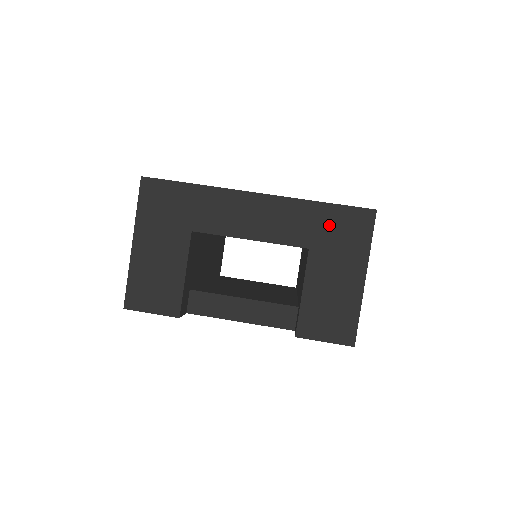
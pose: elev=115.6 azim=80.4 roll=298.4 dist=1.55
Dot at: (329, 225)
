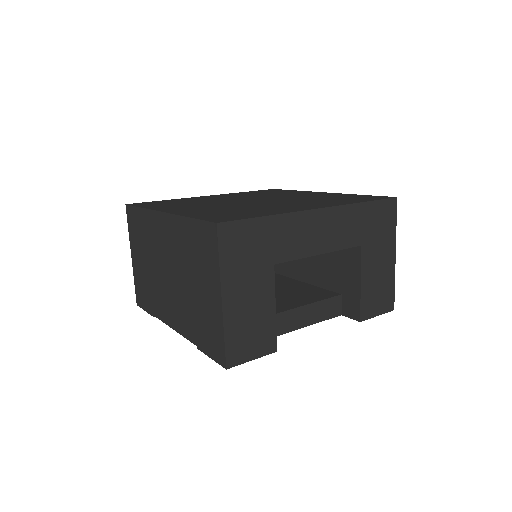
Dot at: (371, 220)
